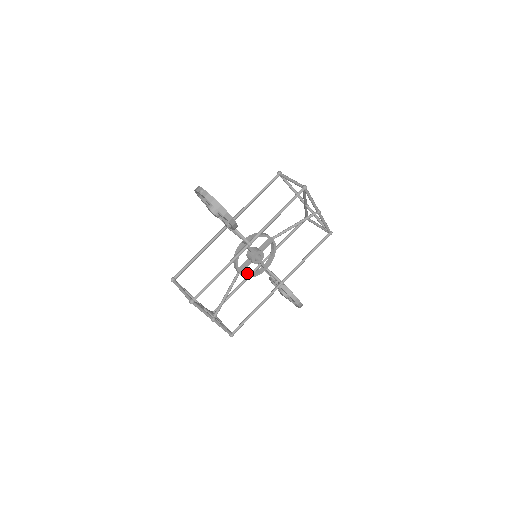
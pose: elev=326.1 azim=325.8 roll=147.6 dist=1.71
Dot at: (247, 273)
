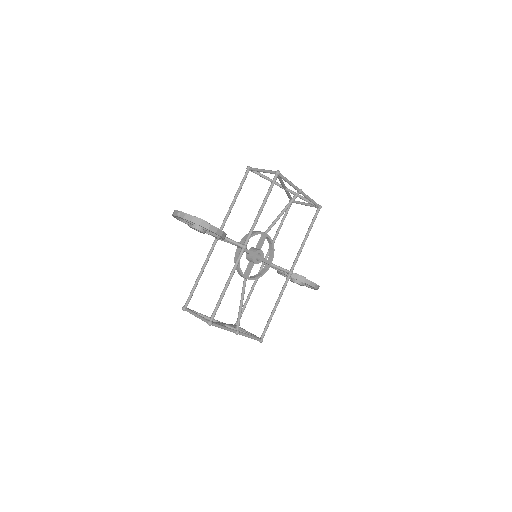
Dot at: (254, 275)
